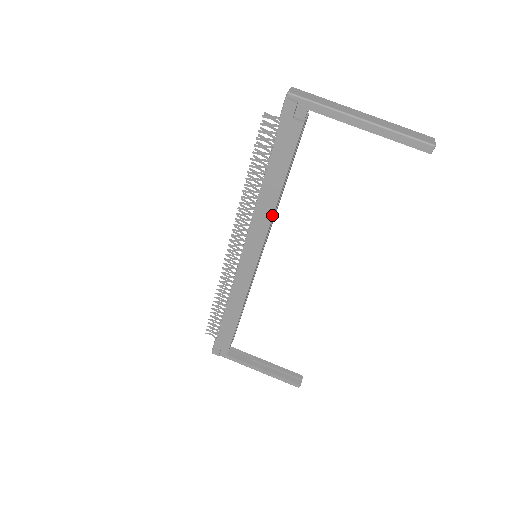
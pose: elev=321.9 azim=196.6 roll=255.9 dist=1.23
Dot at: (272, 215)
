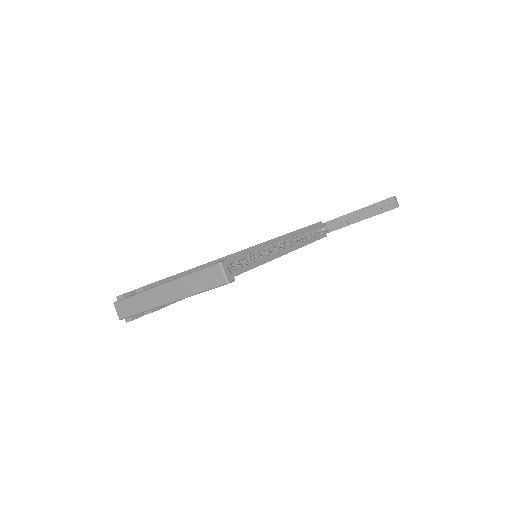
Dot at: occluded
